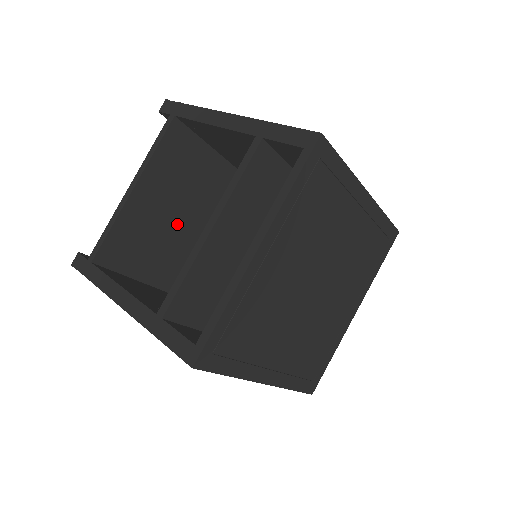
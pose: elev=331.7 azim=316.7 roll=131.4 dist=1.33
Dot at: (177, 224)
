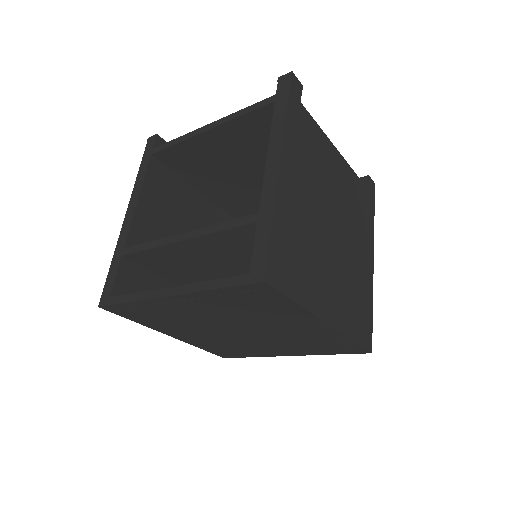
Dot at: (241, 171)
